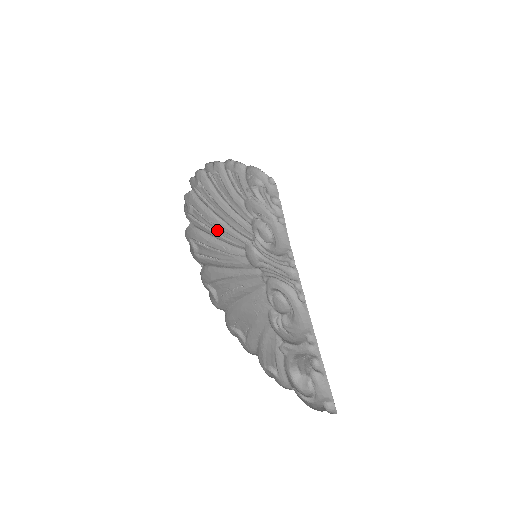
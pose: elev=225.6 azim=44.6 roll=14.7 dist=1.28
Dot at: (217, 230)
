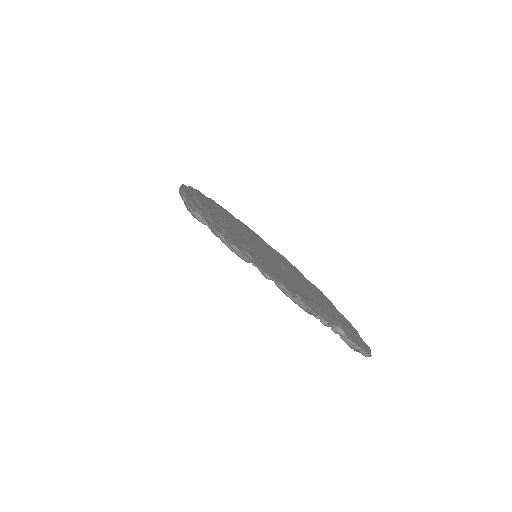
Dot at: occluded
